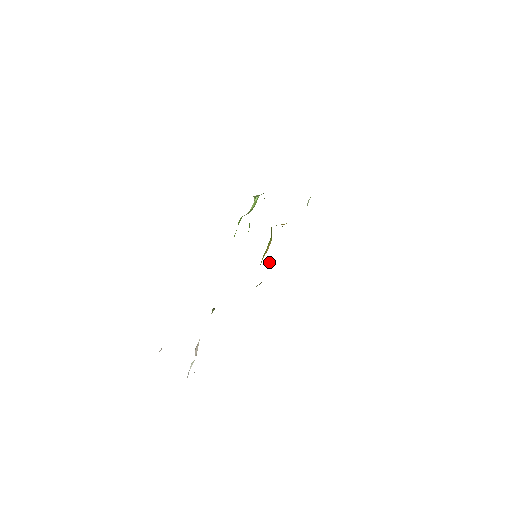
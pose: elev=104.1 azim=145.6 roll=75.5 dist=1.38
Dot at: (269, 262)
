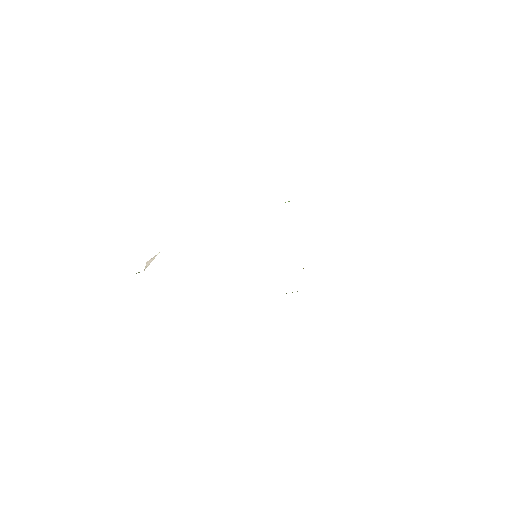
Dot at: occluded
